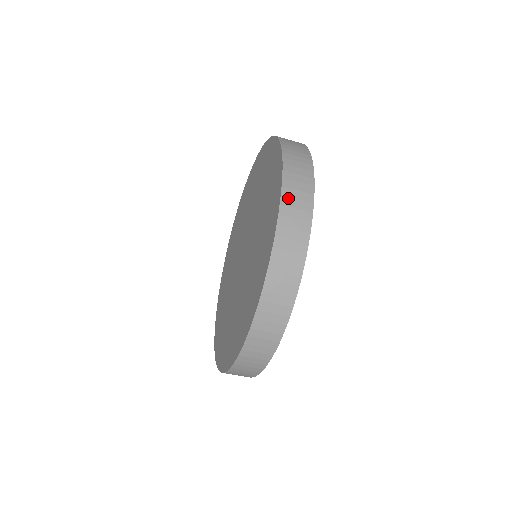
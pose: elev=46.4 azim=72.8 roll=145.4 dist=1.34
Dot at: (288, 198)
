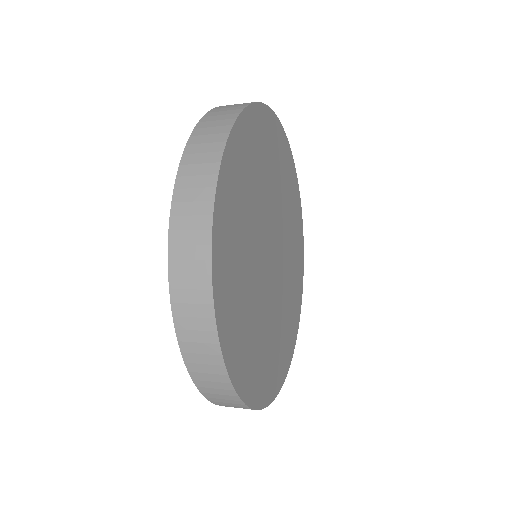
Dot at: (182, 190)
